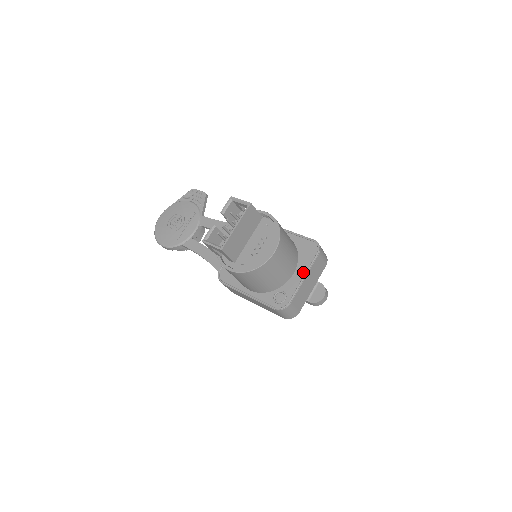
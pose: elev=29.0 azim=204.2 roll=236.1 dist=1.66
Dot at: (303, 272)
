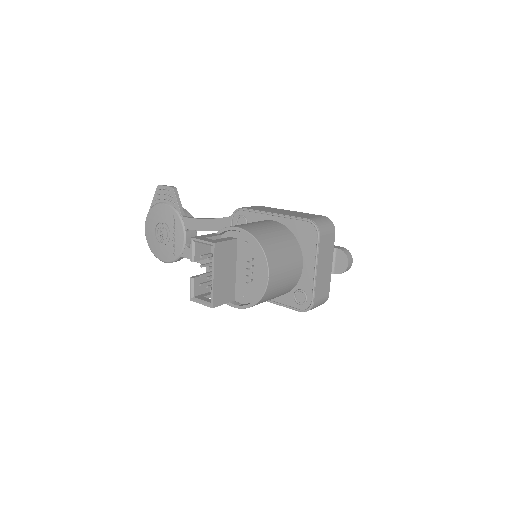
Dot at: (312, 263)
